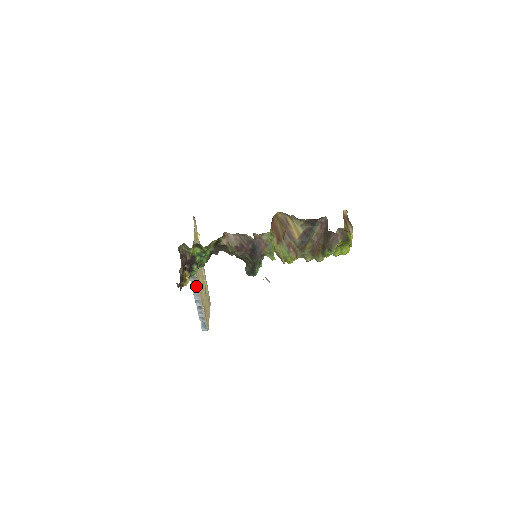
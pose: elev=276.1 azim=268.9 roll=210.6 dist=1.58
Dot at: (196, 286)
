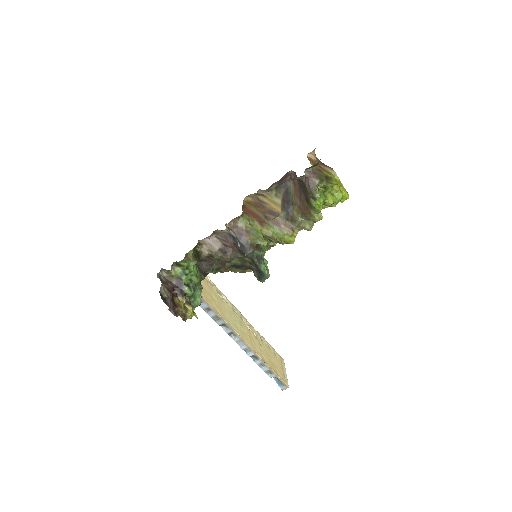
Dot at: (229, 329)
